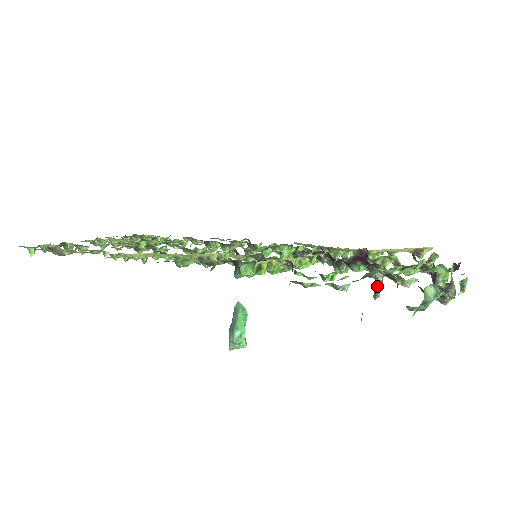
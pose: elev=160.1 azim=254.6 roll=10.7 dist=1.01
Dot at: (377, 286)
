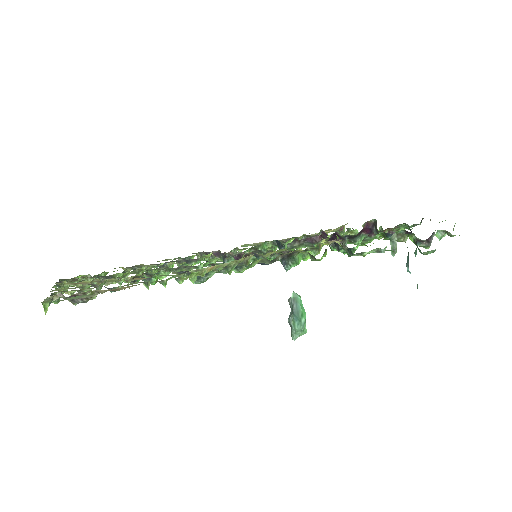
Dot at: (394, 245)
